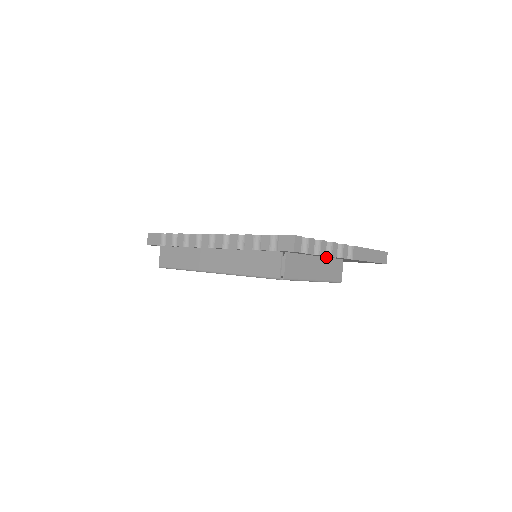
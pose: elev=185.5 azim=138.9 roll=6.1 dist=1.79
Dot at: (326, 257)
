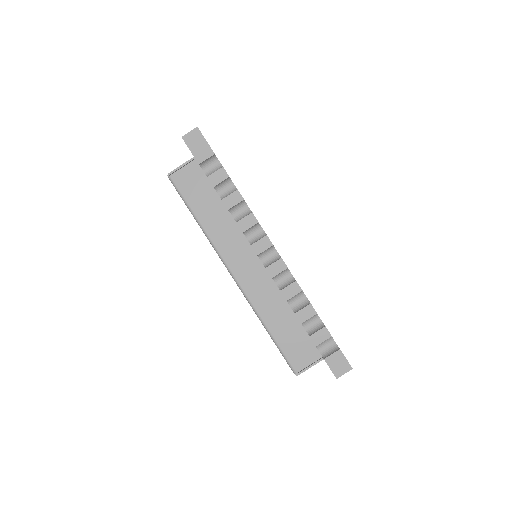
Dot at: occluded
